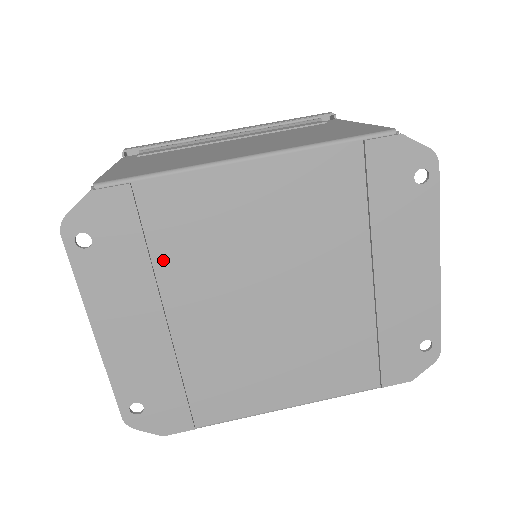
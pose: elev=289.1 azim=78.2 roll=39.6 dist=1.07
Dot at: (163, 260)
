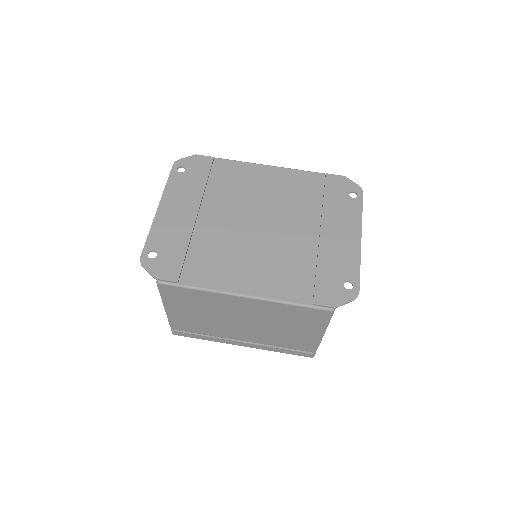
Dot at: (211, 189)
